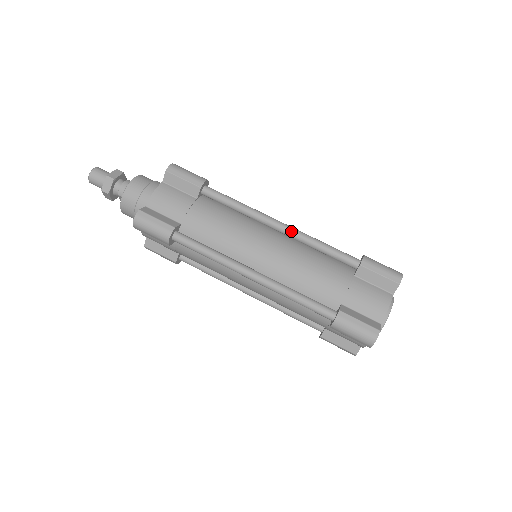
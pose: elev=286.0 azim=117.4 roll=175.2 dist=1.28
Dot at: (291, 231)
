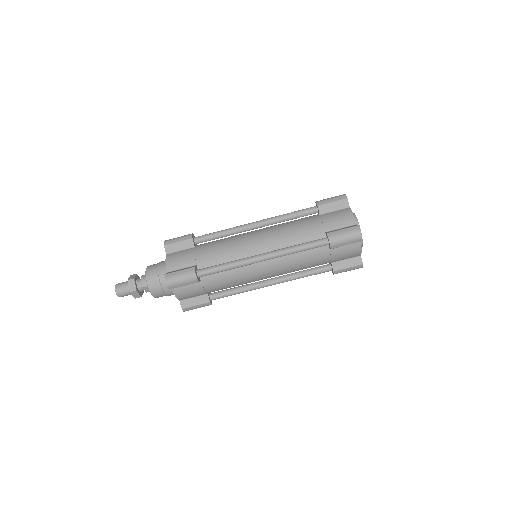
Dot at: (264, 221)
